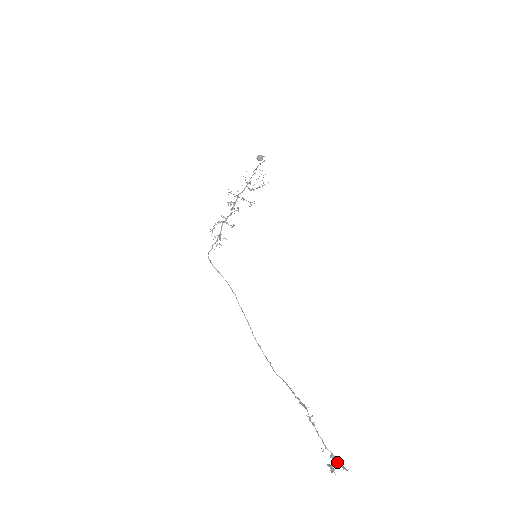
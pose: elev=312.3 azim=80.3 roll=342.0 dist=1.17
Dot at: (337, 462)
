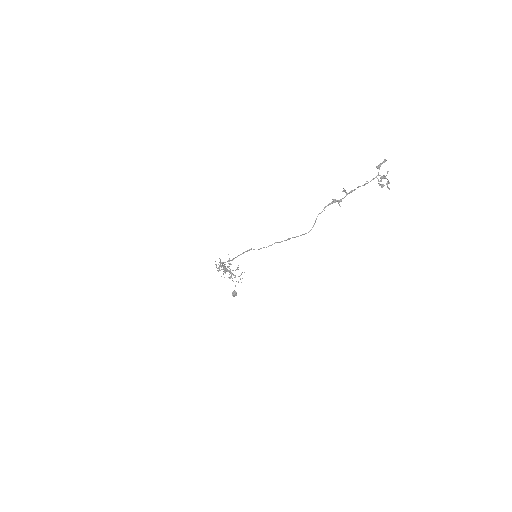
Dot at: (377, 166)
